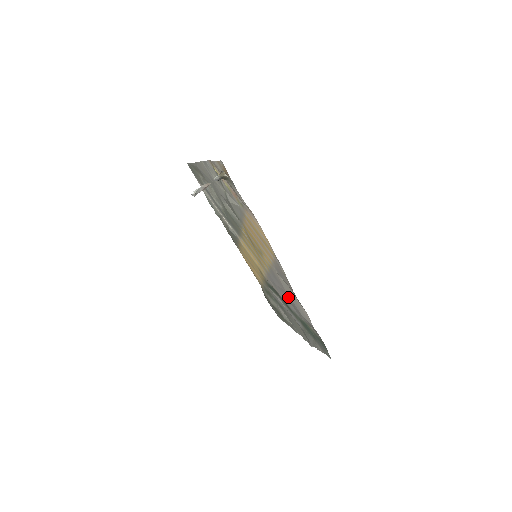
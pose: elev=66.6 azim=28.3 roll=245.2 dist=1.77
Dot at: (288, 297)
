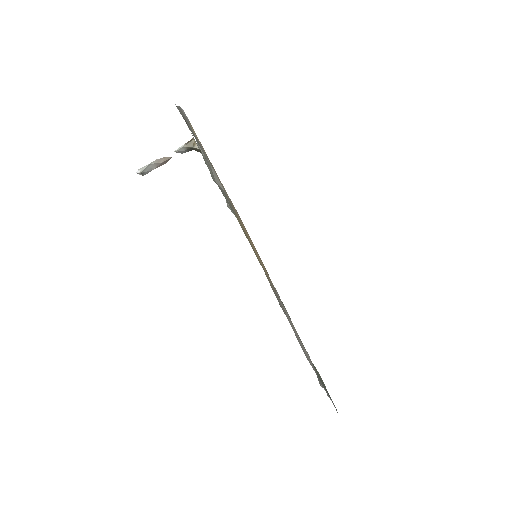
Dot at: occluded
